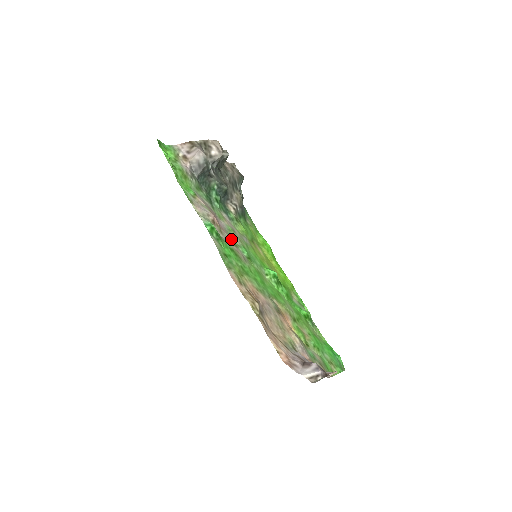
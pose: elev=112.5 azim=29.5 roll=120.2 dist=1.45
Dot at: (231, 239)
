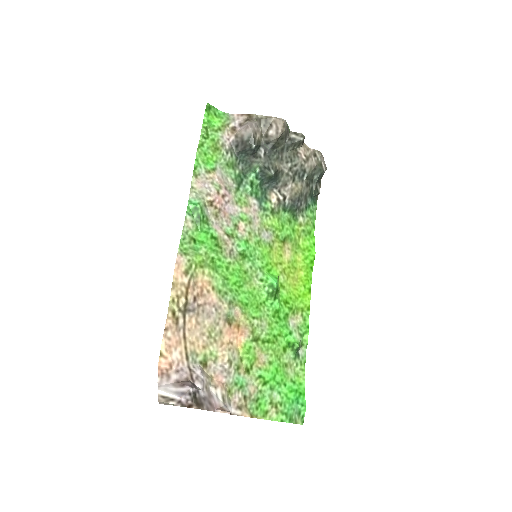
Dot at: (230, 227)
